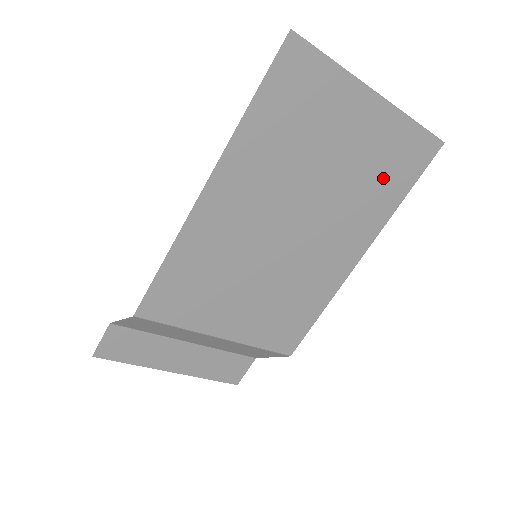
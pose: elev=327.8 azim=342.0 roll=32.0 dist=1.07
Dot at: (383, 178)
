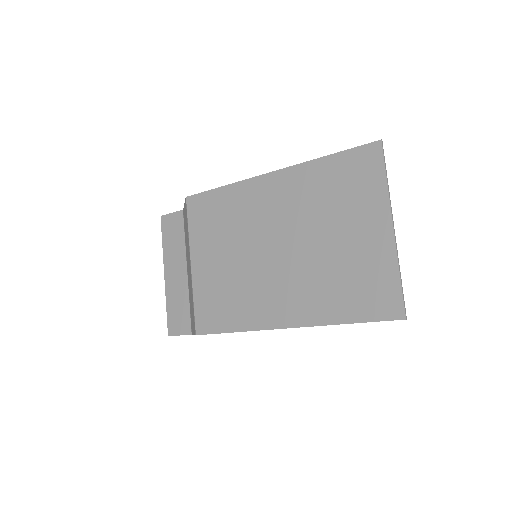
Dot at: (349, 289)
